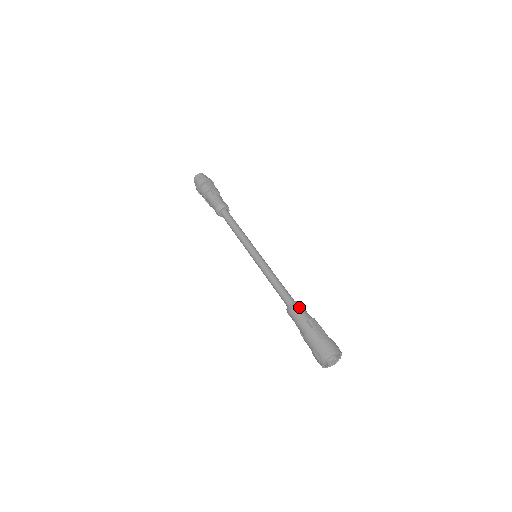
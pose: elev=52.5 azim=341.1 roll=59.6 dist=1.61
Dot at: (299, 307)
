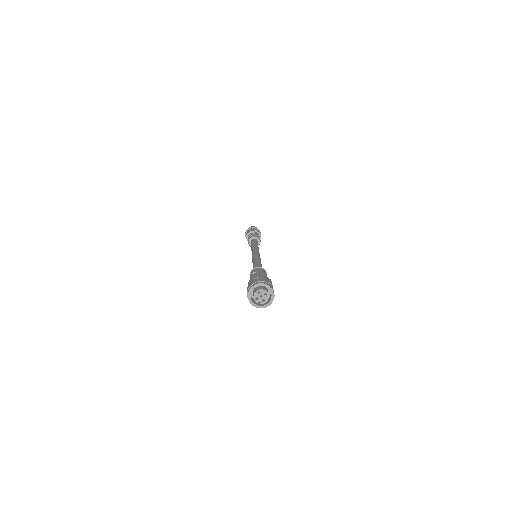
Dot at: (253, 270)
